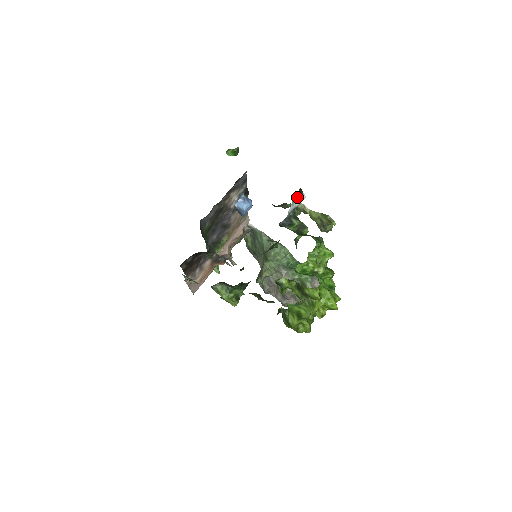
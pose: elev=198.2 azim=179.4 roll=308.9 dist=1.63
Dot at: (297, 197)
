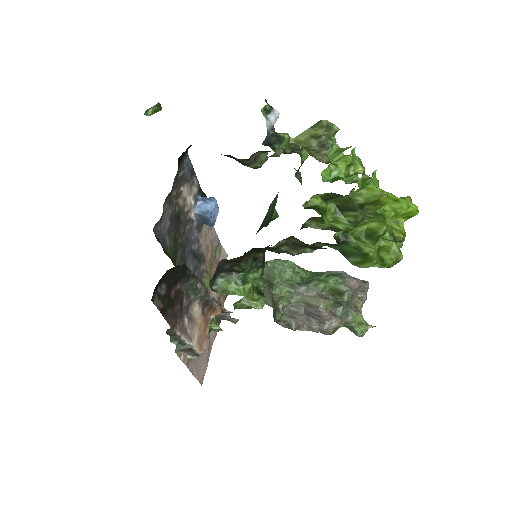
Dot at: (267, 112)
